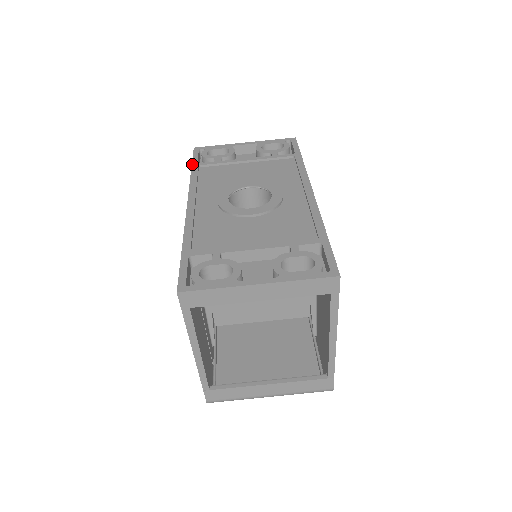
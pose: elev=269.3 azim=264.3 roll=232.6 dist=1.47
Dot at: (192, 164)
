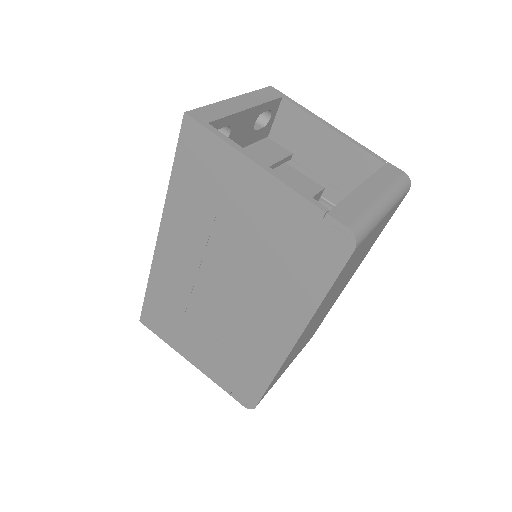
Dot at: (145, 295)
